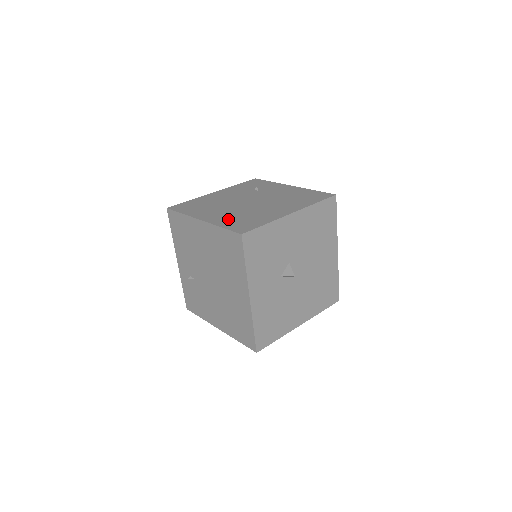
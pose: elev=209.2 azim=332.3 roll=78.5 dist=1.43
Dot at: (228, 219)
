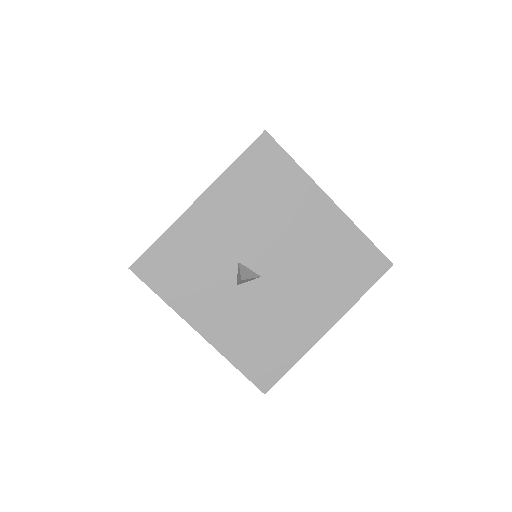
Dot at: occluded
